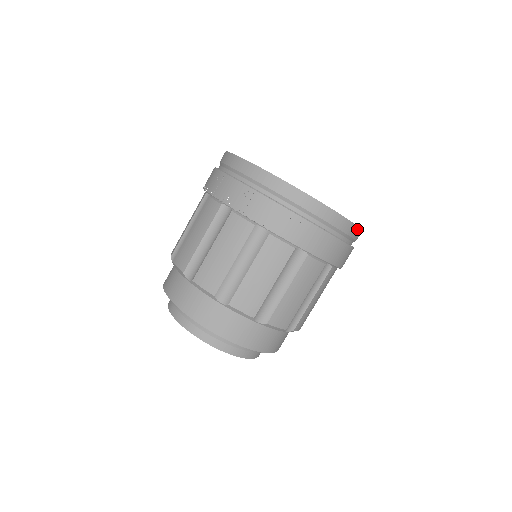
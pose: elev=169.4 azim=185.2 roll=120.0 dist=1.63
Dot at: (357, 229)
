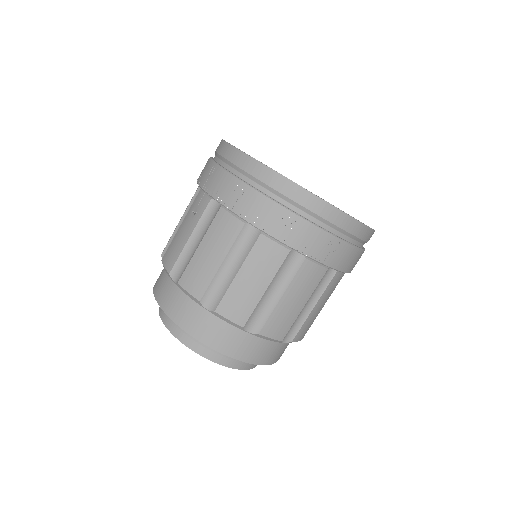
Dot at: occluded
